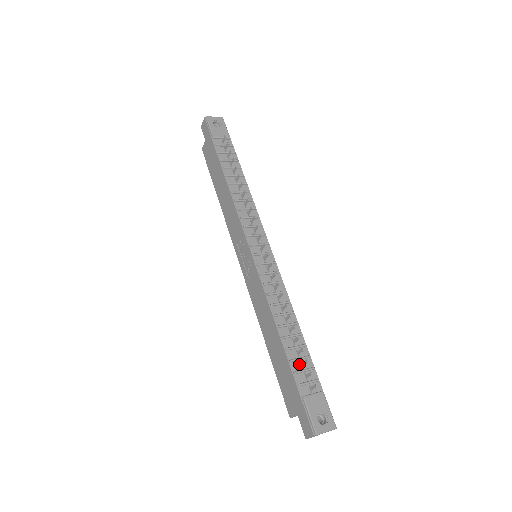
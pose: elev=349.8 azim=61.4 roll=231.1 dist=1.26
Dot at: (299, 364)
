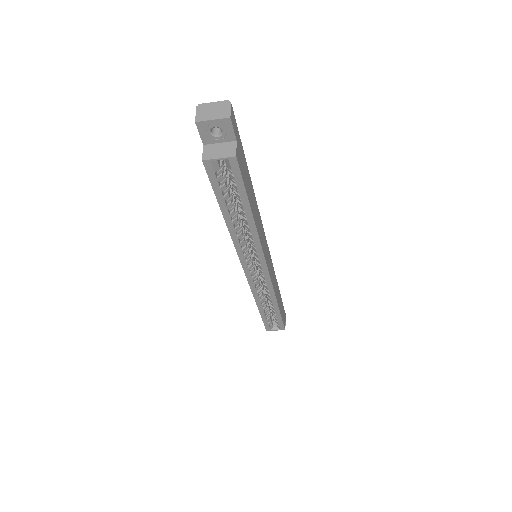
Dot at: occluded
